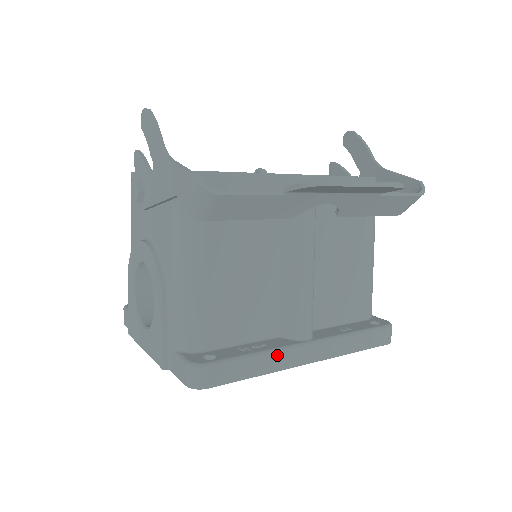
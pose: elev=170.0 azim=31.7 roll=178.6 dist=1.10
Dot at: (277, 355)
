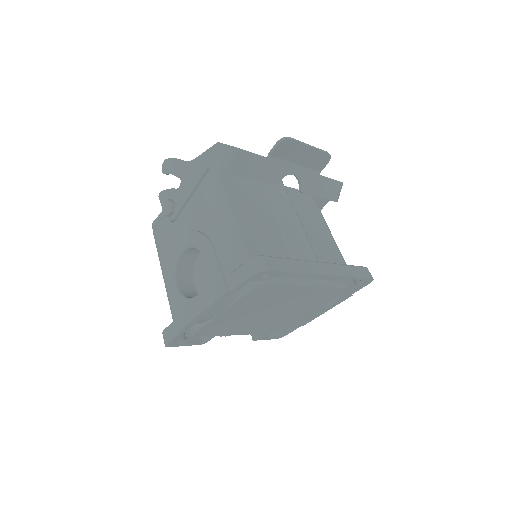
Dot at: (303, 263)
